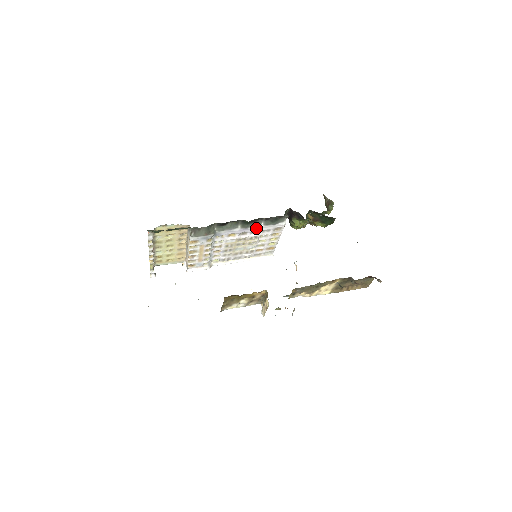
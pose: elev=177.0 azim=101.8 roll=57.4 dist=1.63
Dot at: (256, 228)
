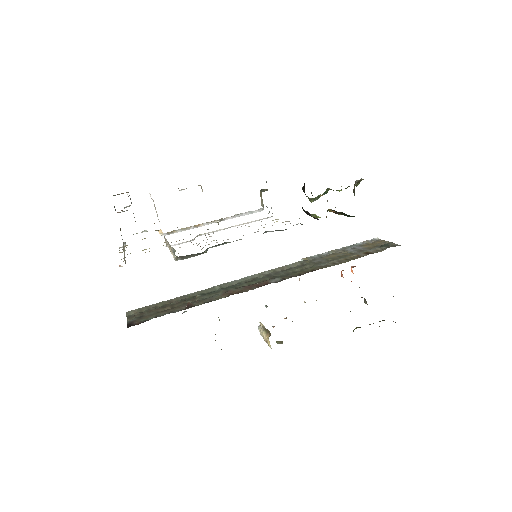
Dot at: occluded
